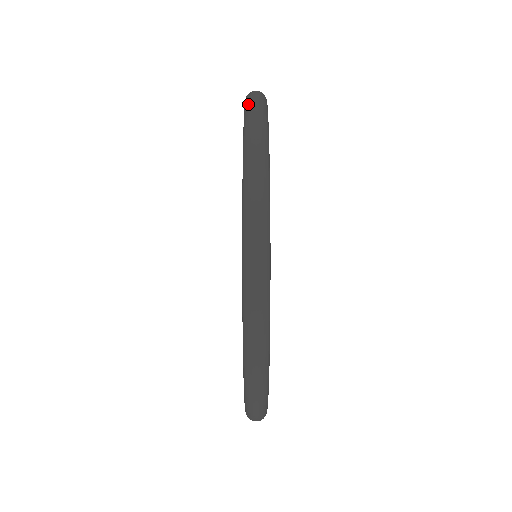
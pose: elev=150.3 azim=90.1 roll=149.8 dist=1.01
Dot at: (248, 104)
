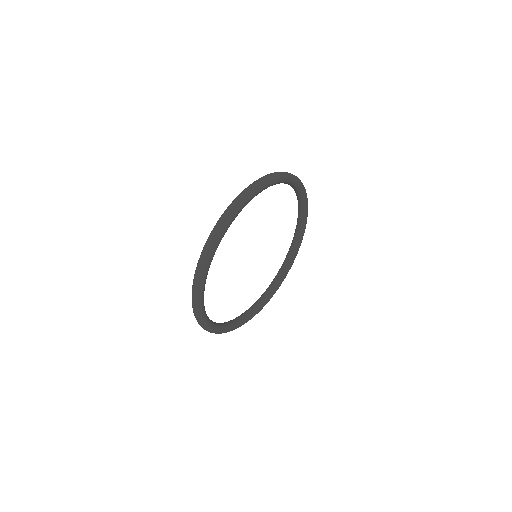
Dot at: (201, 253)
